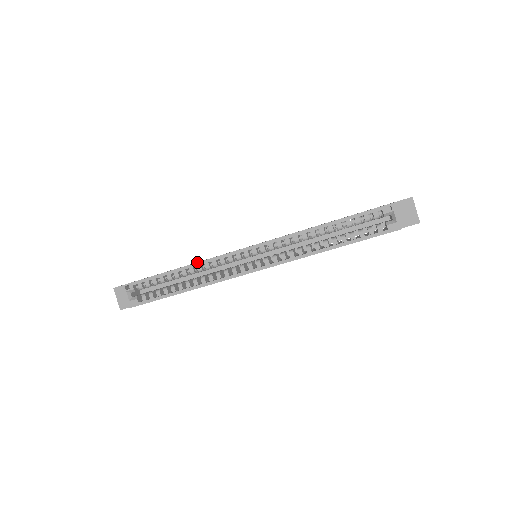
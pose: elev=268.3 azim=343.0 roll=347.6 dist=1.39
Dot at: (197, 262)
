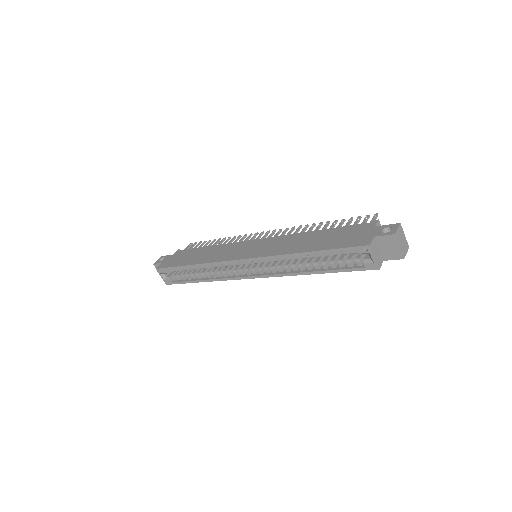
Dot at: (204, 263)
